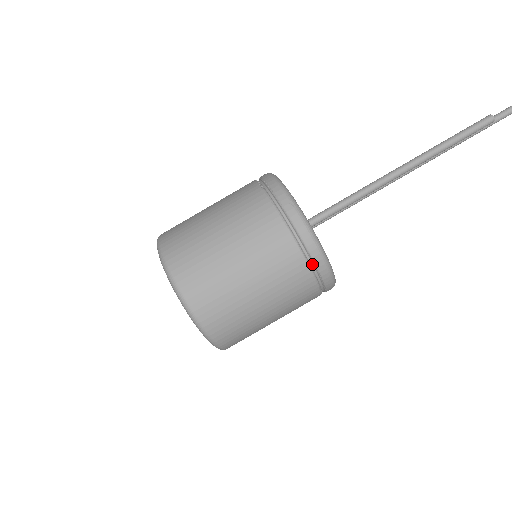
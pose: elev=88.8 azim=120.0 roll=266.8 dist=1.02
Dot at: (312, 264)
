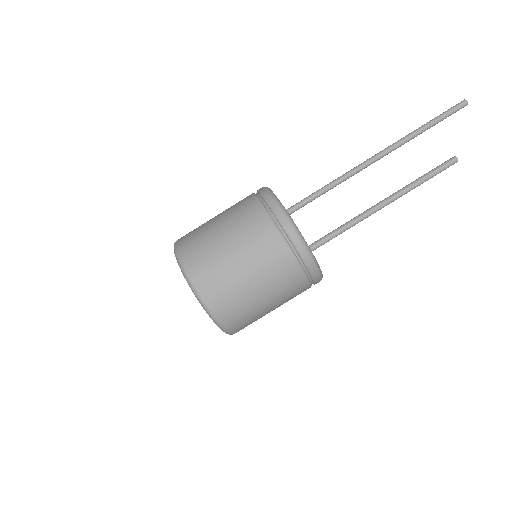
Dot at: occluded
